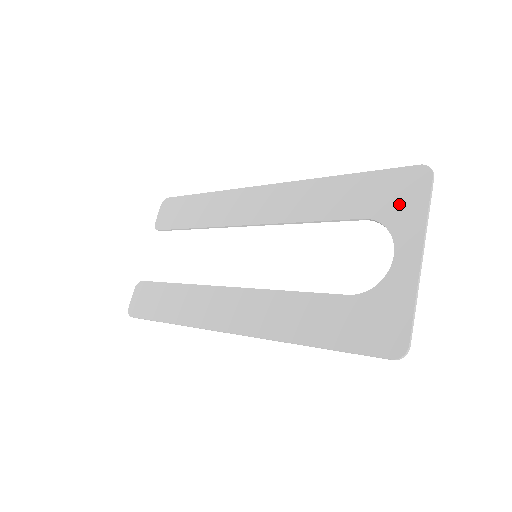
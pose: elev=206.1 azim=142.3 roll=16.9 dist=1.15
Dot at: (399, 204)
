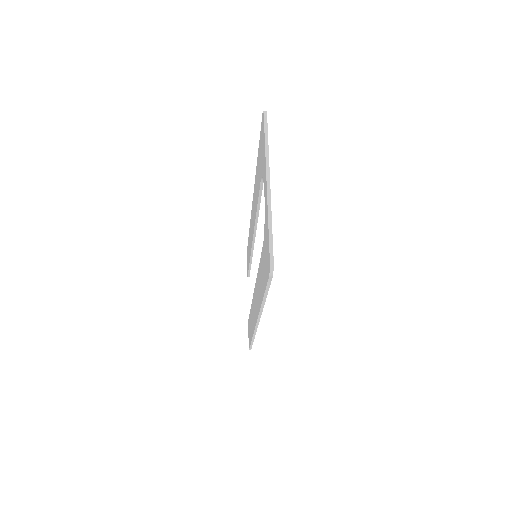
Dot at: (262, 154)
